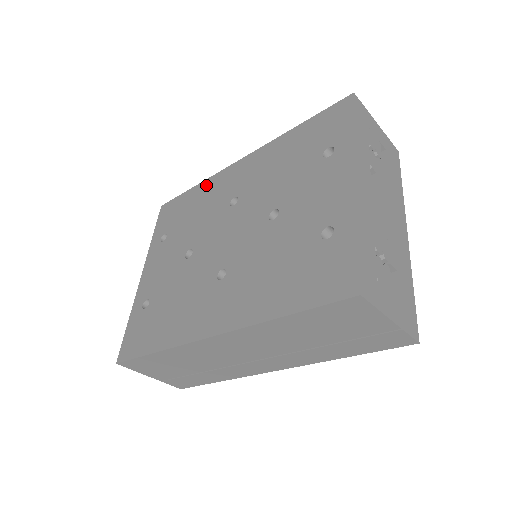
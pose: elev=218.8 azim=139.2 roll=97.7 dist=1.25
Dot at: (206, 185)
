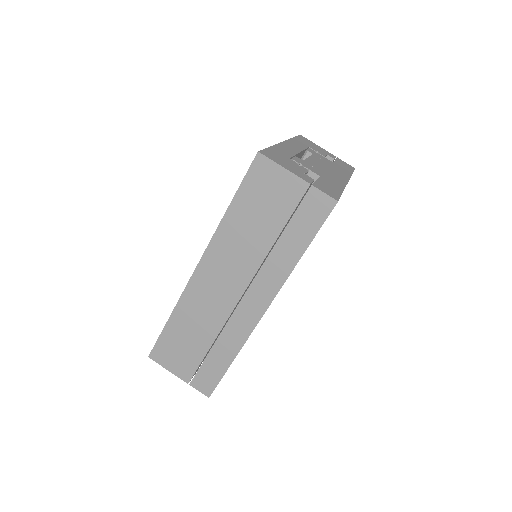
Dot at: occluded
